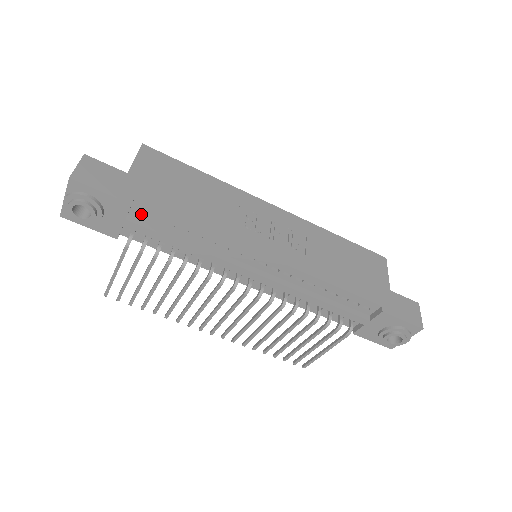
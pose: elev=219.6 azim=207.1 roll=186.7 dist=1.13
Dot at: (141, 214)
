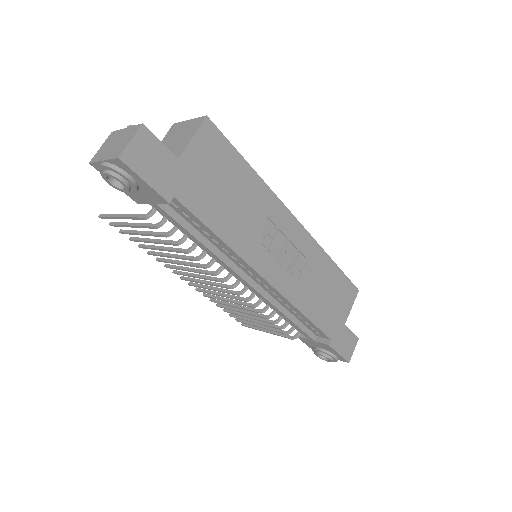
Dot at: (173, 205)
